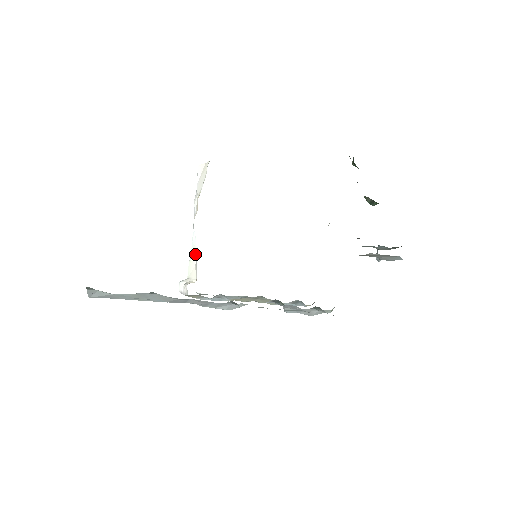
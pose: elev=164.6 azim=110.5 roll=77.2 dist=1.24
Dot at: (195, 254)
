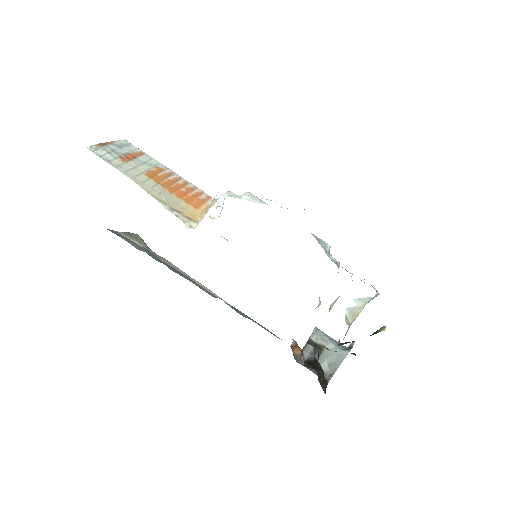
Dot at: occluded
